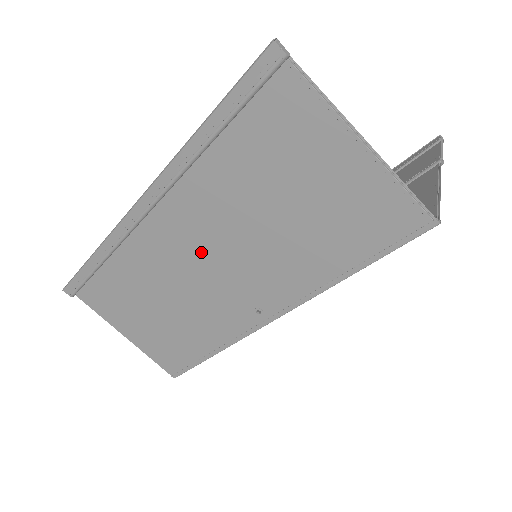
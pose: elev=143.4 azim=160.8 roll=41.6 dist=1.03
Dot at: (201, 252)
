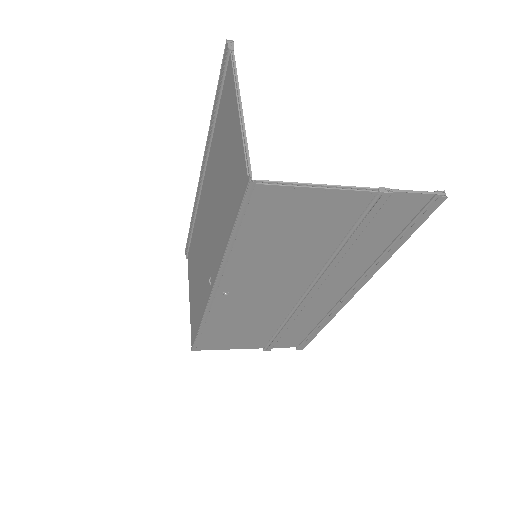
Dot at: (207, 218)
